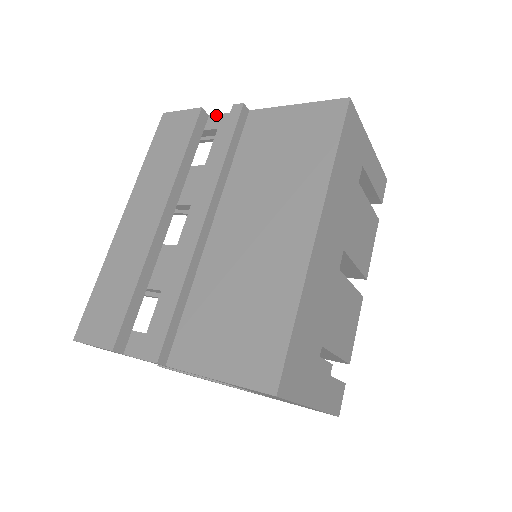
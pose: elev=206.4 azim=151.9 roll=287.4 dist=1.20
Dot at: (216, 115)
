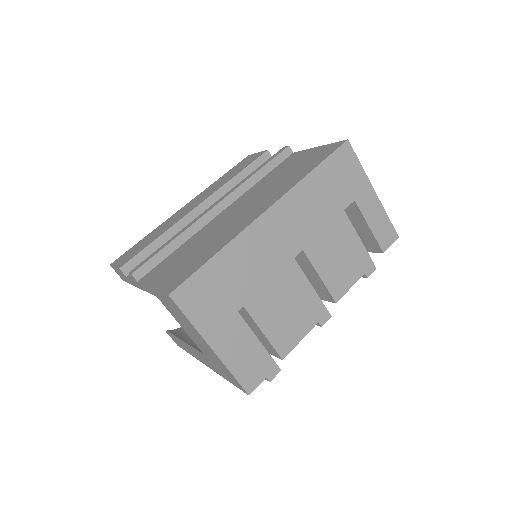
Dot at: occluded
